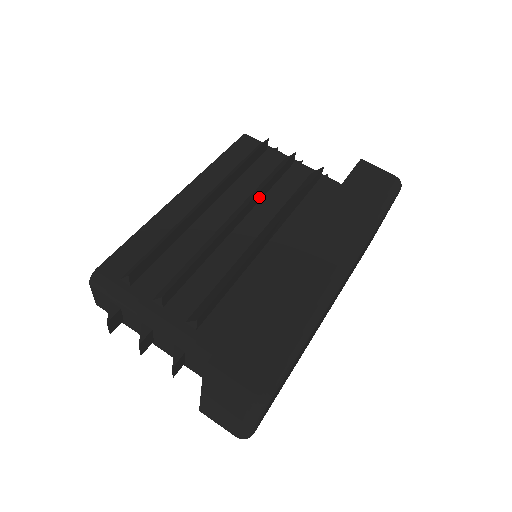
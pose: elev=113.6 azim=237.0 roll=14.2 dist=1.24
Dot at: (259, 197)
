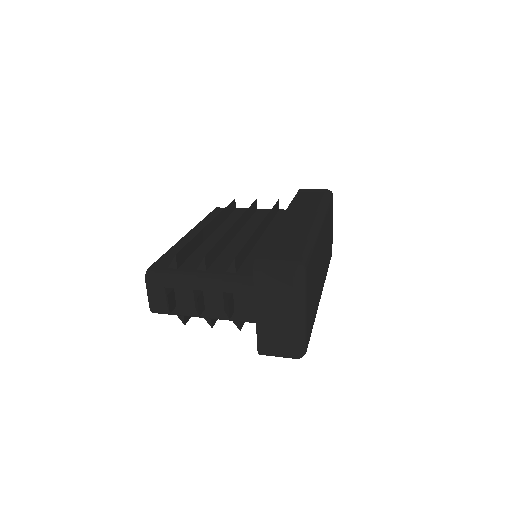
Dot at: (243, 221)
